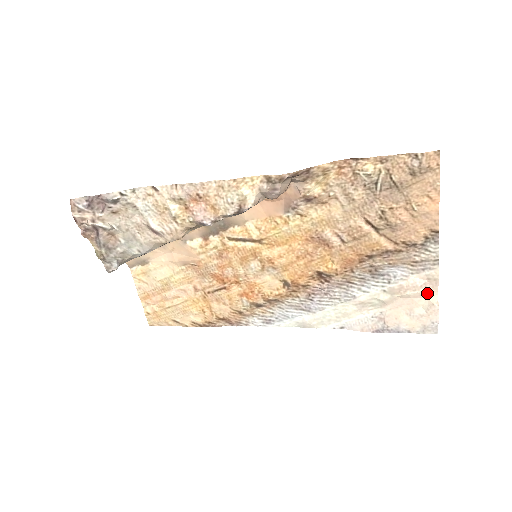
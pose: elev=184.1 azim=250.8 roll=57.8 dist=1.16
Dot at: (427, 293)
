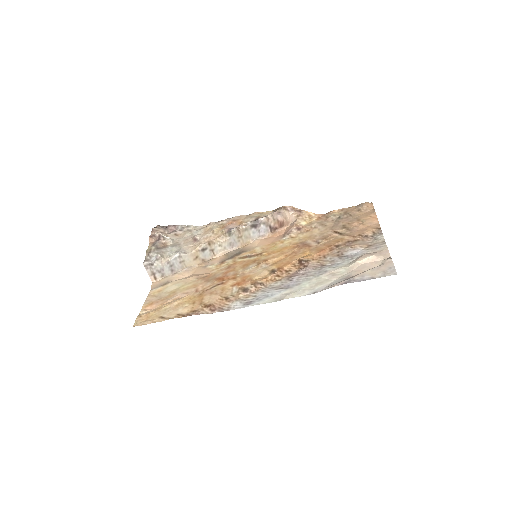
Dot at: (382, 258)
